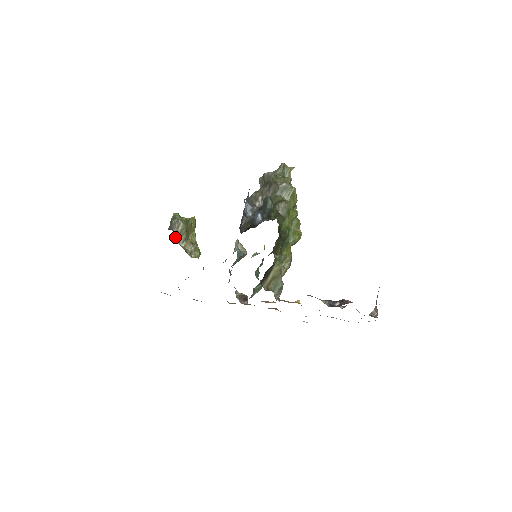
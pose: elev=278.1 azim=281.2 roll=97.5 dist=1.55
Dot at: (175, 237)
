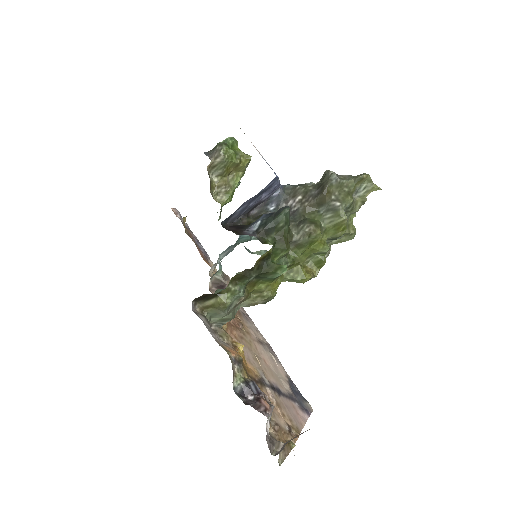
Dot at: (209, 165)
